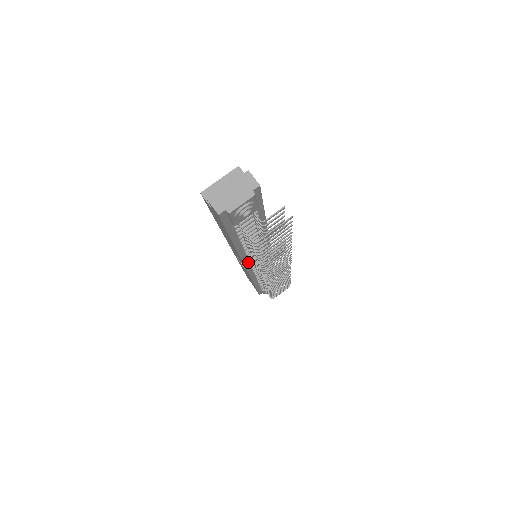
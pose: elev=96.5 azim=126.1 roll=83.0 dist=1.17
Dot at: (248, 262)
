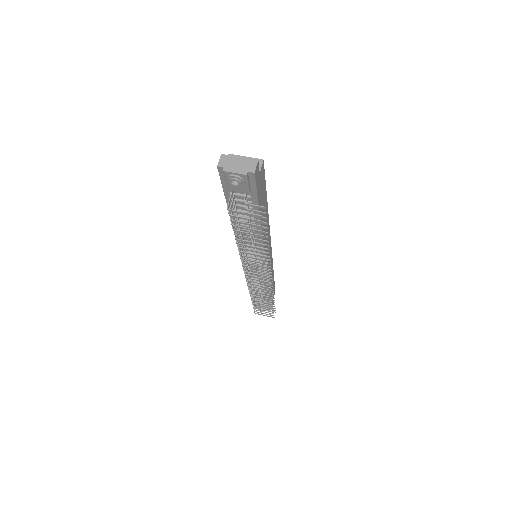
Dot at: occluded
